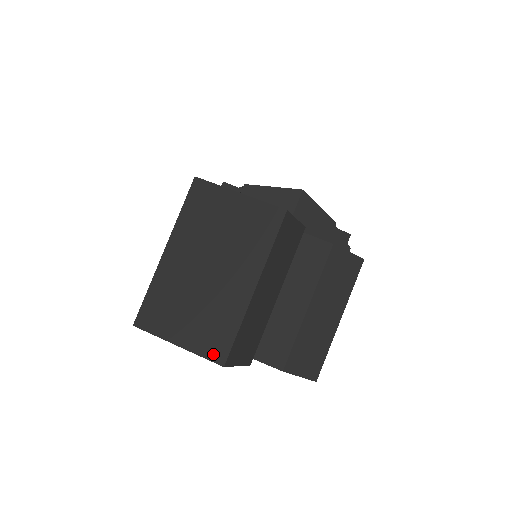
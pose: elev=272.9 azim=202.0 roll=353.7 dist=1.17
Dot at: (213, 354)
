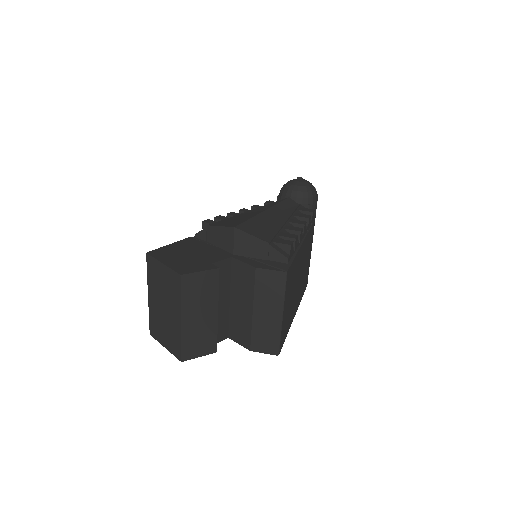
Dot at: (176, 354)
